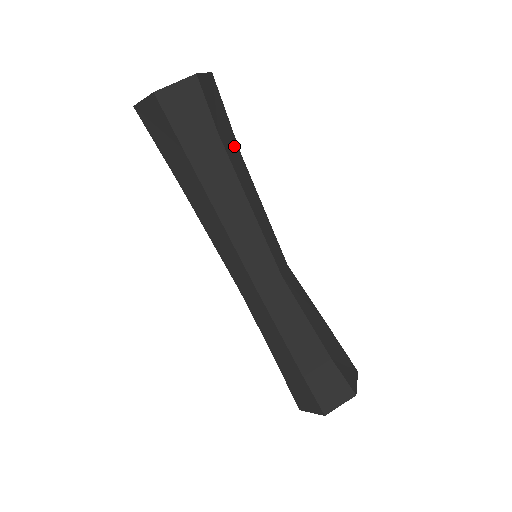
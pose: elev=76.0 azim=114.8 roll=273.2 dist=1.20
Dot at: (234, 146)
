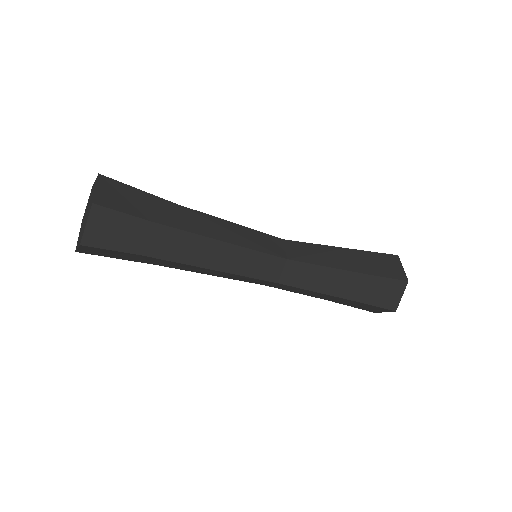
Dot at: (168, 208)
